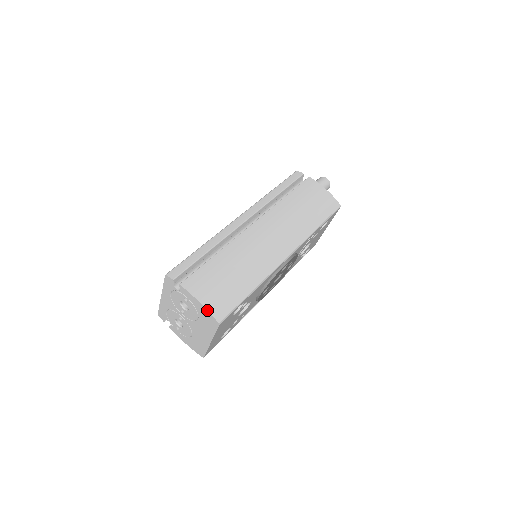
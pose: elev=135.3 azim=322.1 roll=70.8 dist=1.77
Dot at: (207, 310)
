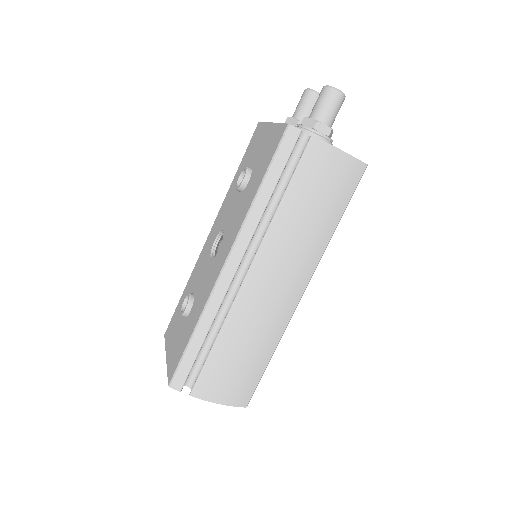
Dot at: occluded
